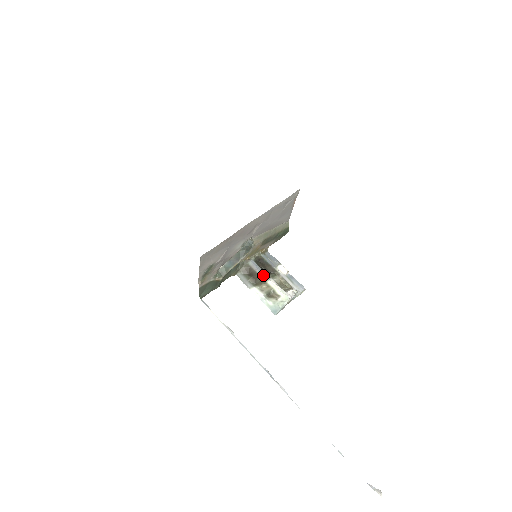
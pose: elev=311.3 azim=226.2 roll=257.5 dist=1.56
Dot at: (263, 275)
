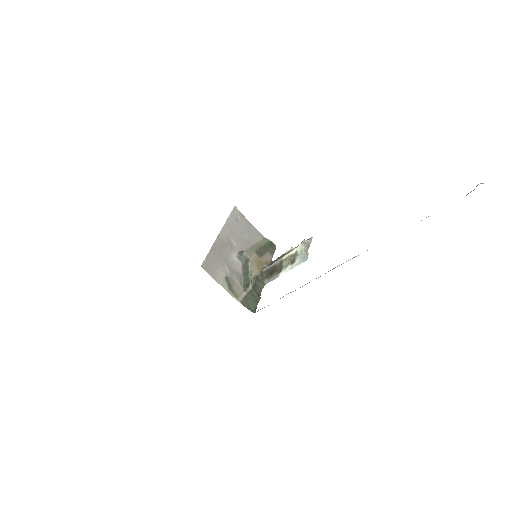
Dot at: (277, 261)
